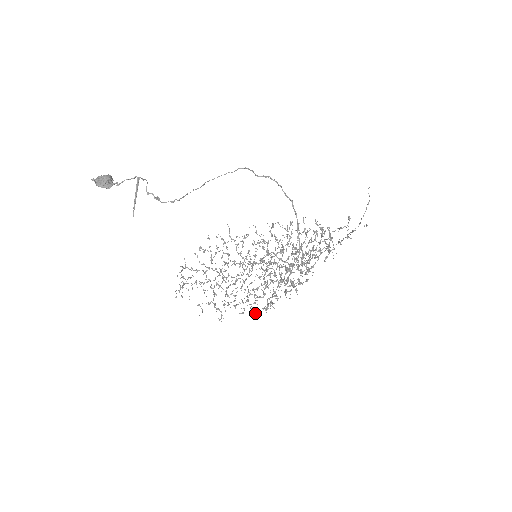
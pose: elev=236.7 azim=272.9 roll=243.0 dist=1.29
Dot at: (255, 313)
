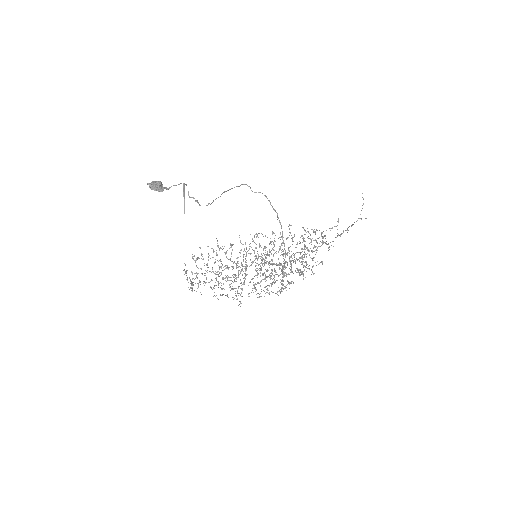
Dot at: (279, 291)
